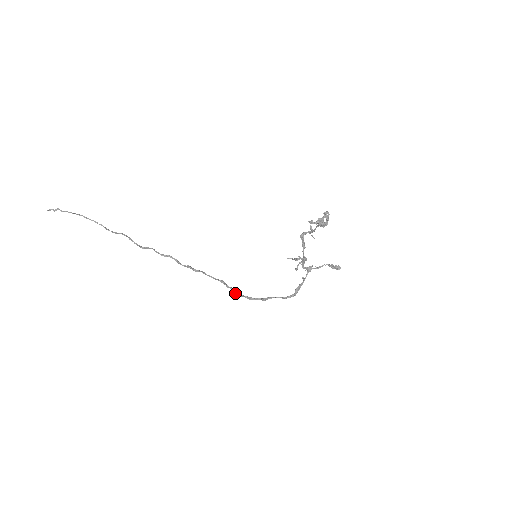
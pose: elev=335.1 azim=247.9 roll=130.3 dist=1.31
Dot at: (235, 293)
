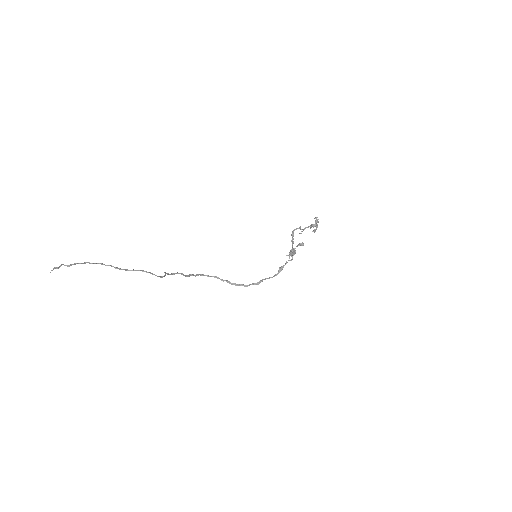
Dot at: (231, 284)
